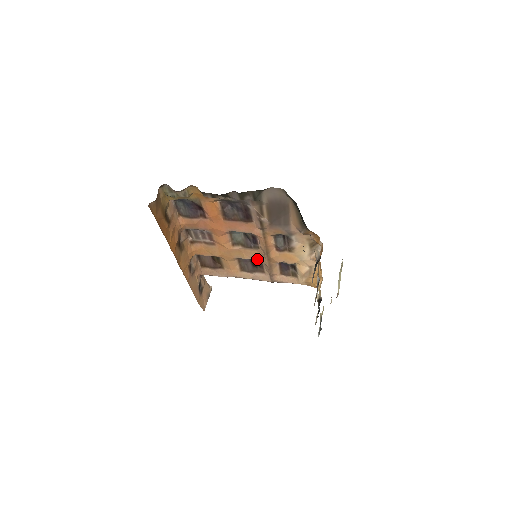
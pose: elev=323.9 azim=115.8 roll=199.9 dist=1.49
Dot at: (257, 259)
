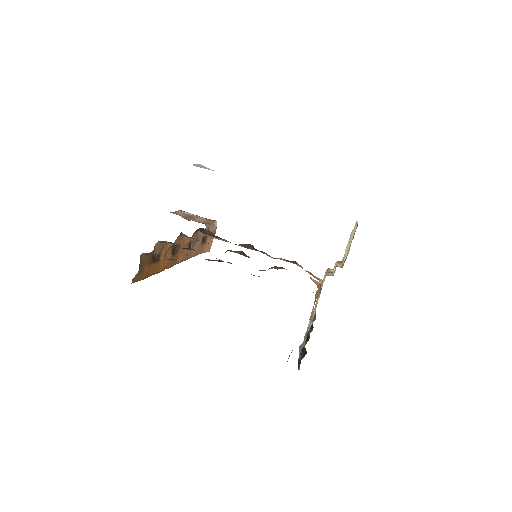
Dot at: occluded
